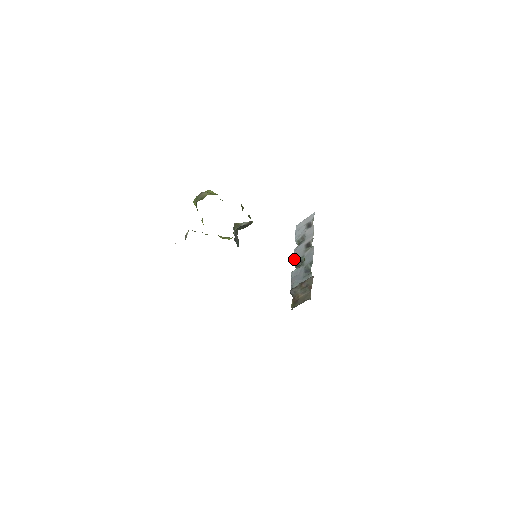
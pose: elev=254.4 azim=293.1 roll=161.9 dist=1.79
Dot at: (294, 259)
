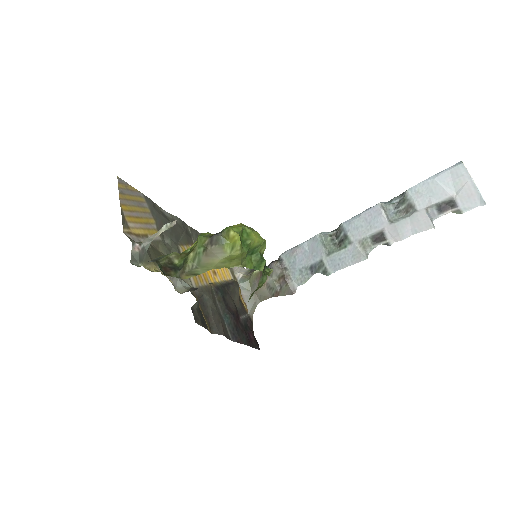
Dot at: (349, 223)
